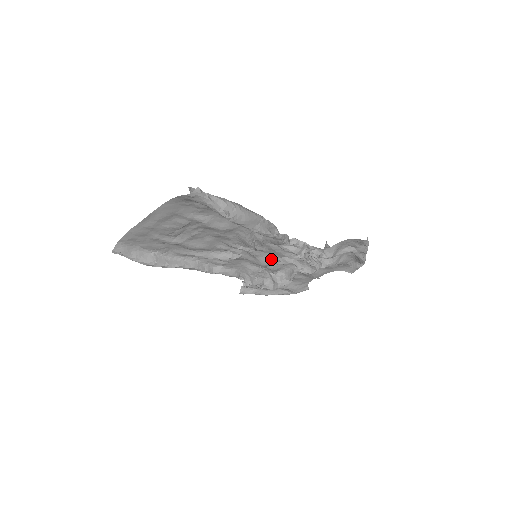
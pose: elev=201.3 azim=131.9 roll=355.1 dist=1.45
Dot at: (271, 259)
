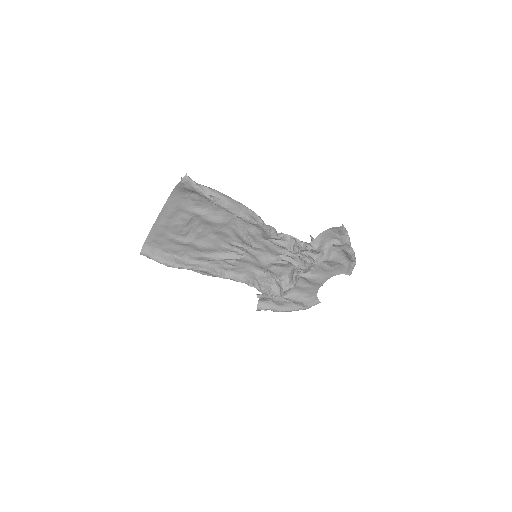
Dot at: (269, 259)
